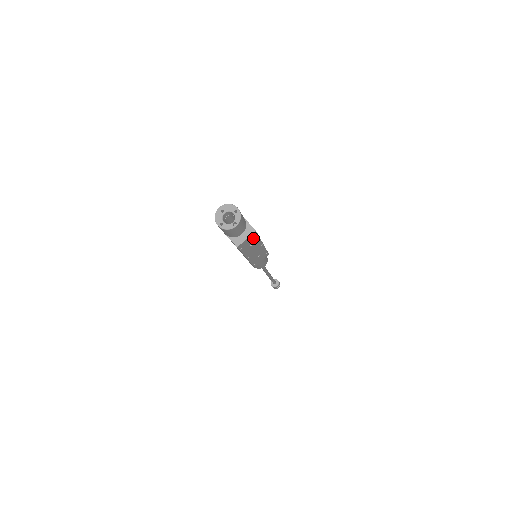
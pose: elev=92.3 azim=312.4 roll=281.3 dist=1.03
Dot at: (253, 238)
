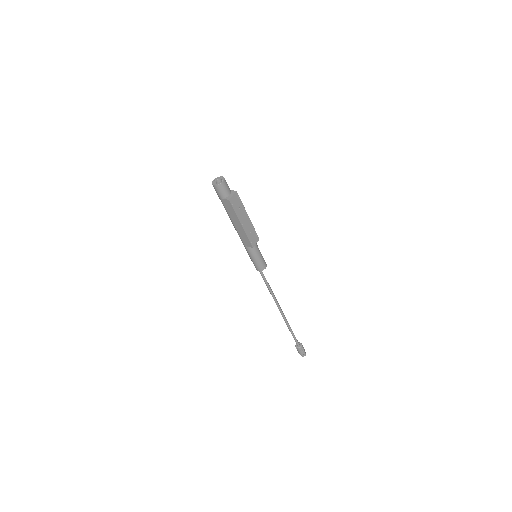
Dot at: (238, 200)
